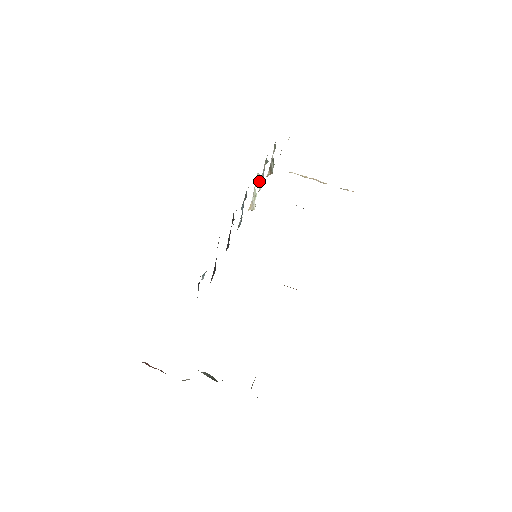
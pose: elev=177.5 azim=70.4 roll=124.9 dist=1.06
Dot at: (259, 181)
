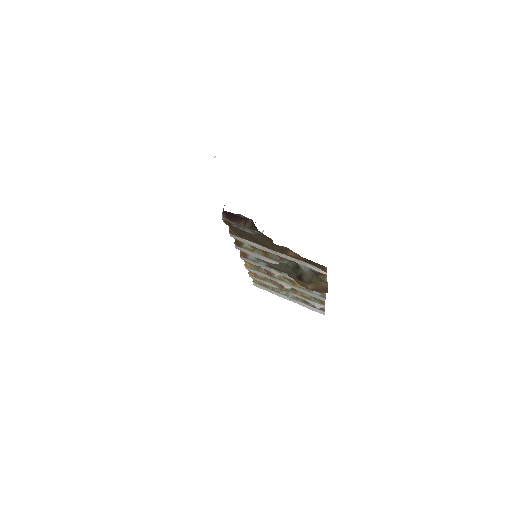
Dot at: occluded
